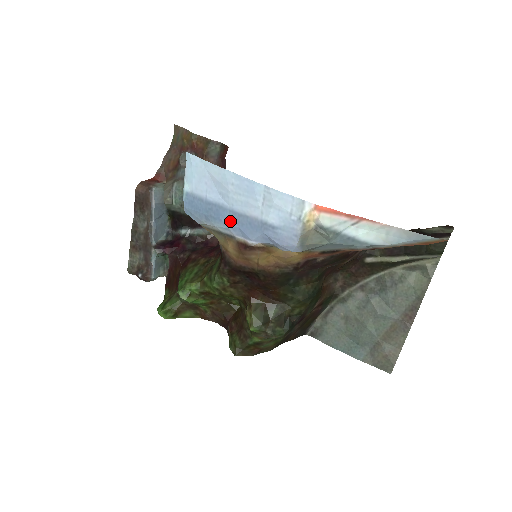
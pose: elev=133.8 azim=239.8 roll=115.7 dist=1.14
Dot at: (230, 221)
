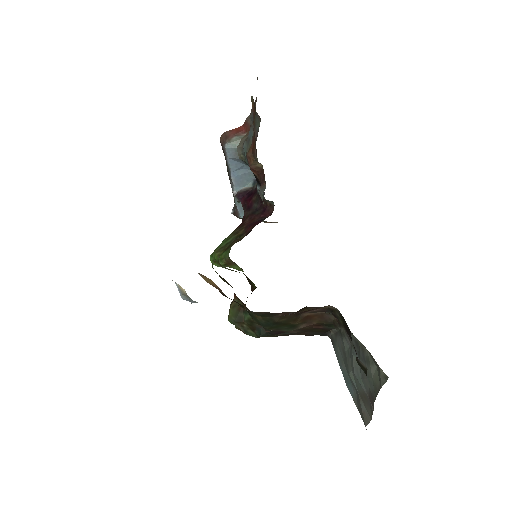
Dot at: occluded
